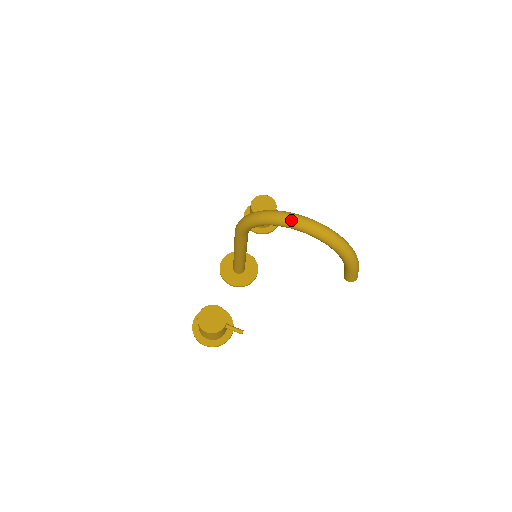
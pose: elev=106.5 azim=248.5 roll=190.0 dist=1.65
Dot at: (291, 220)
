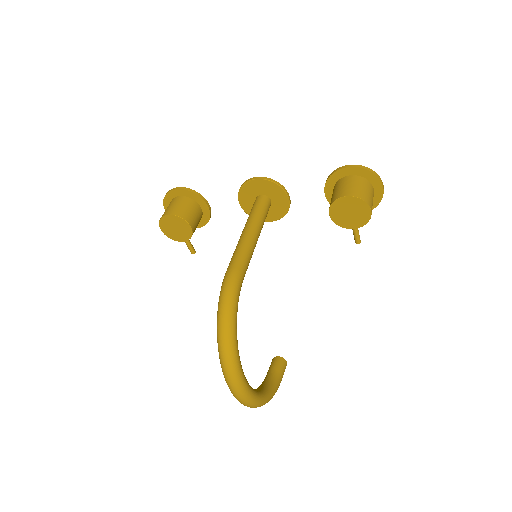
Dot at: (228, 384)
